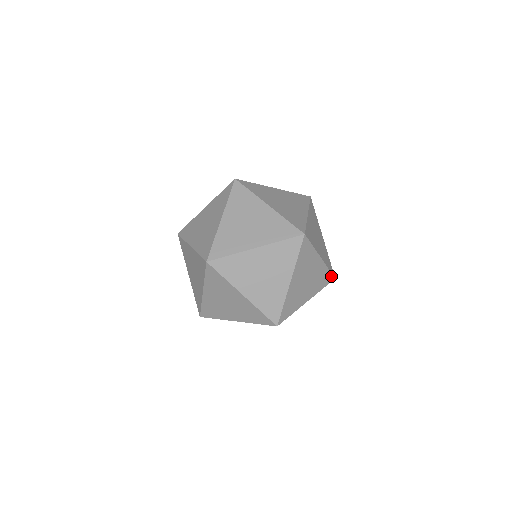
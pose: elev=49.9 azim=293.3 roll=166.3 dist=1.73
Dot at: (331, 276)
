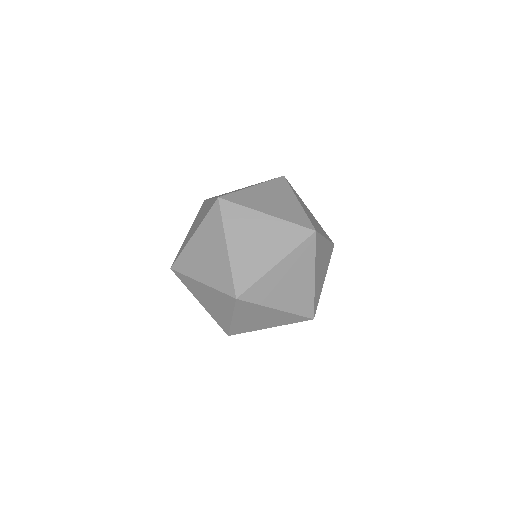
Dot at: (305, 230)
